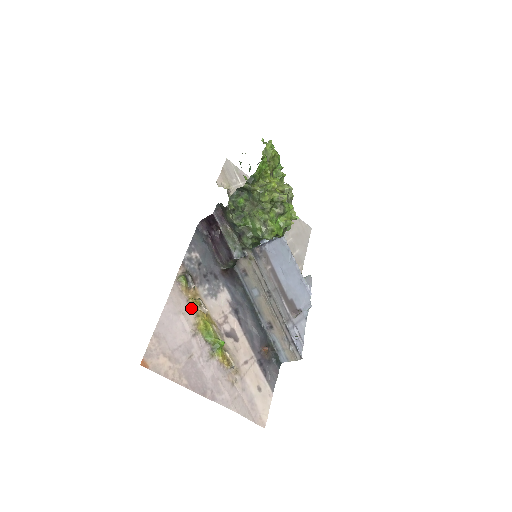
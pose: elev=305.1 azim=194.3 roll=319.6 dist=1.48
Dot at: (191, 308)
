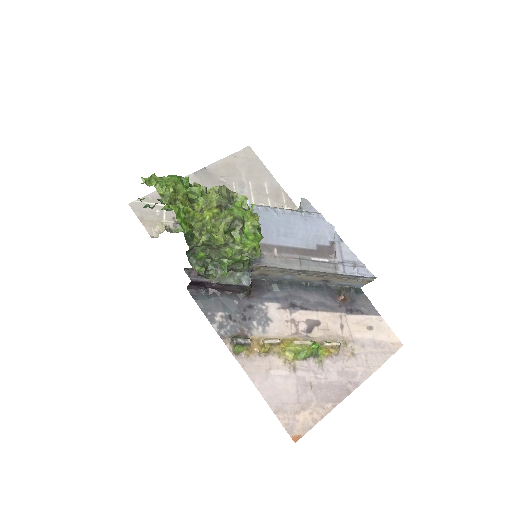
Dot at: (268, 356)
